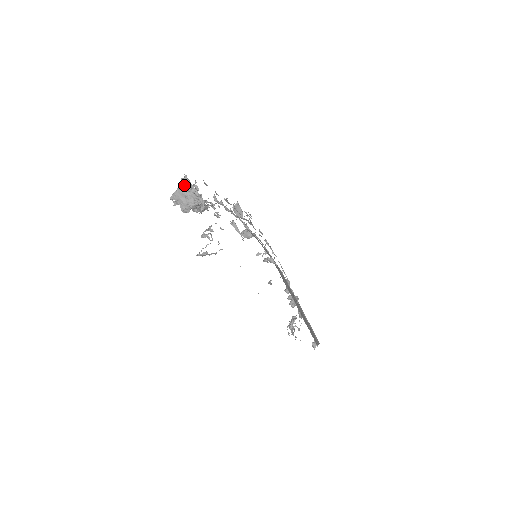
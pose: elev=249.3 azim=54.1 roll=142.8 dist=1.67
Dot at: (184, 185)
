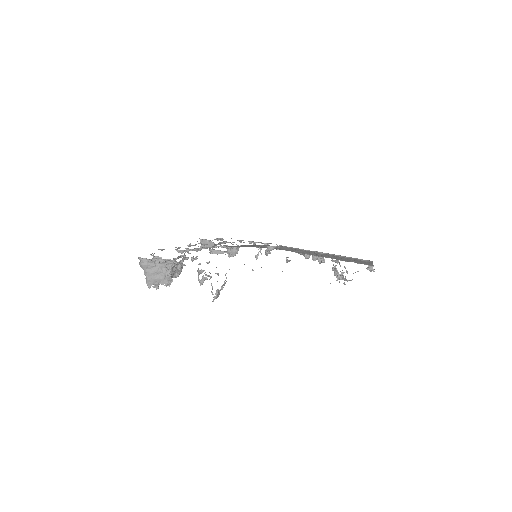
Dot at: (146, 266)
